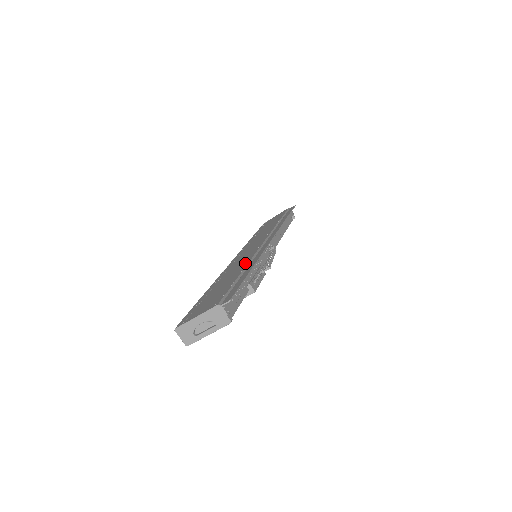
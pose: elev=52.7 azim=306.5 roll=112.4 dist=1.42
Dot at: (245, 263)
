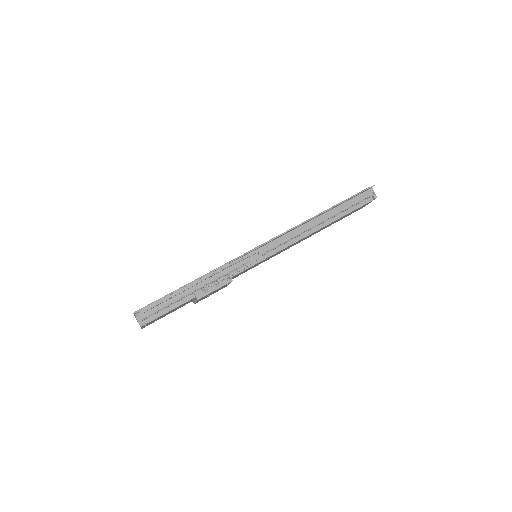
Dot at: (212, 270)
